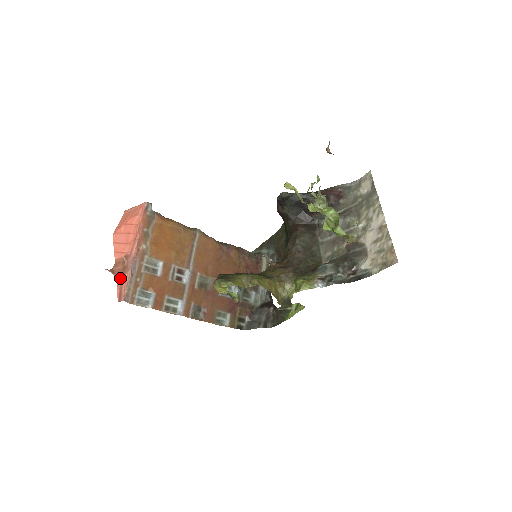
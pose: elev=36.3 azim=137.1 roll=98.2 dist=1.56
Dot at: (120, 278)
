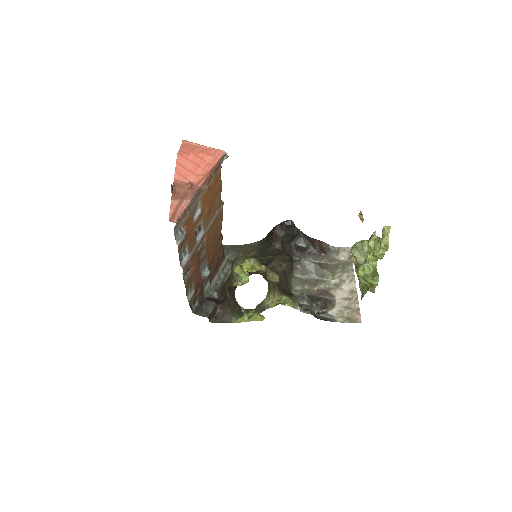
Dot at: (177, 200)
